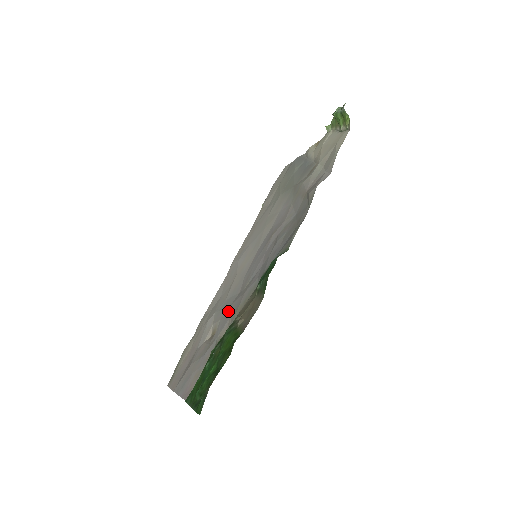
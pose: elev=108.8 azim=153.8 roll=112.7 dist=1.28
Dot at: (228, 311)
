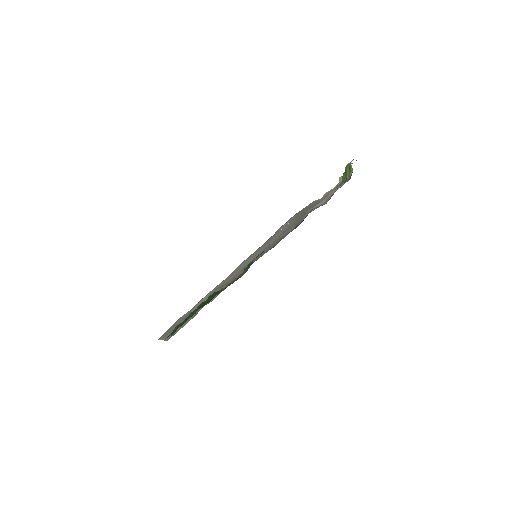
Dot at: (221, 288)
